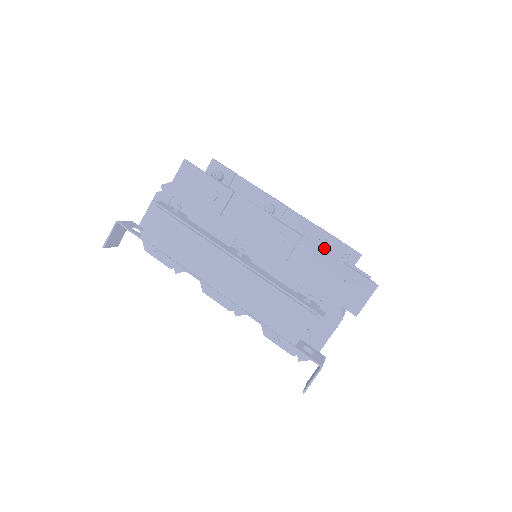
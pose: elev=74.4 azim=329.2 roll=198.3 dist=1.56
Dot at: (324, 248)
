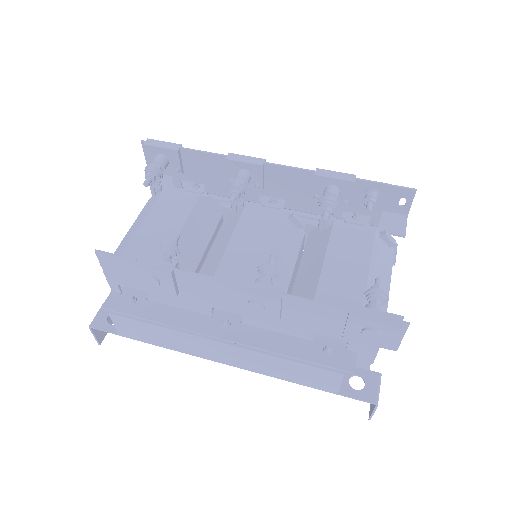
Dot at: (332, 212)
